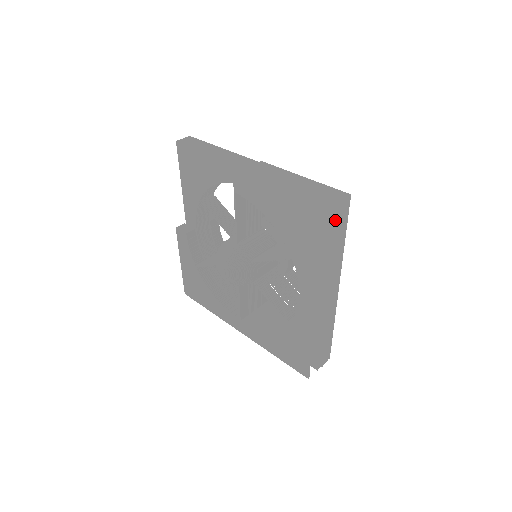
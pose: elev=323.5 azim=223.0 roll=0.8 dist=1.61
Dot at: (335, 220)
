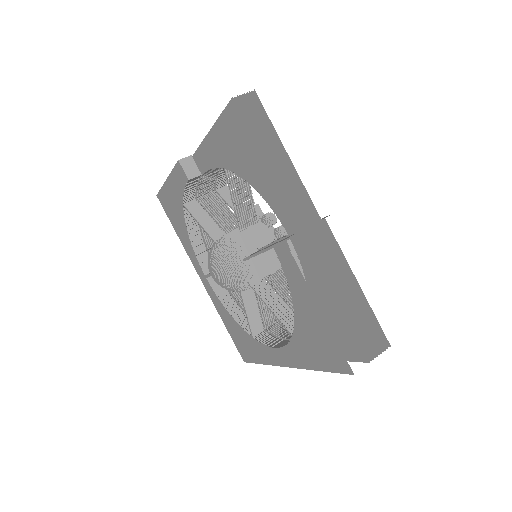
Dot at: (358, 360)
